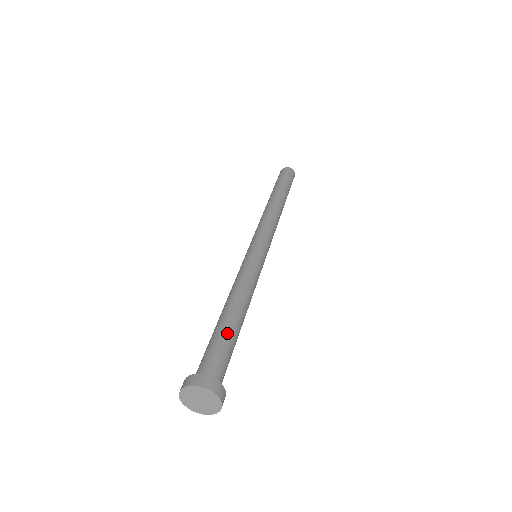
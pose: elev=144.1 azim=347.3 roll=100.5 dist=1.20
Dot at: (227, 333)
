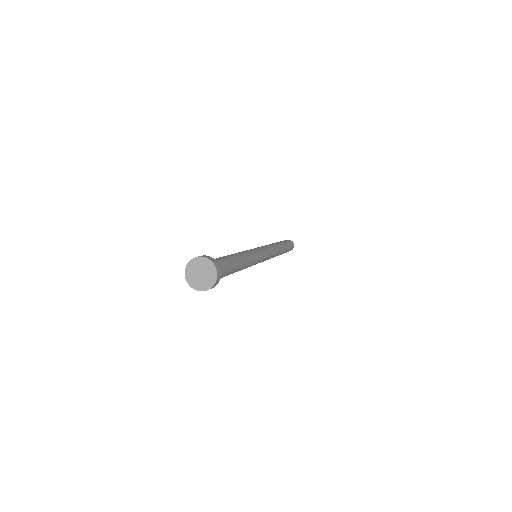
Dot at: (223, 257)
